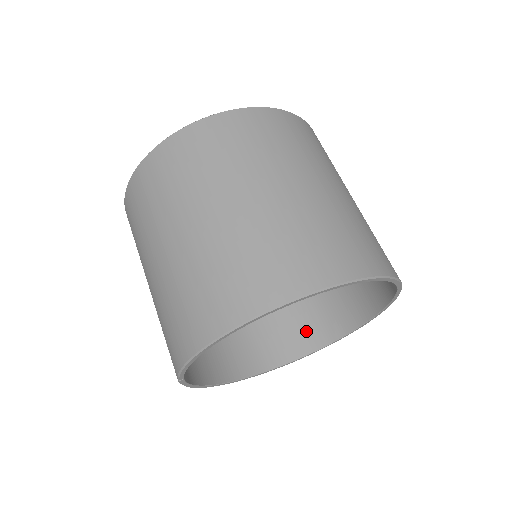
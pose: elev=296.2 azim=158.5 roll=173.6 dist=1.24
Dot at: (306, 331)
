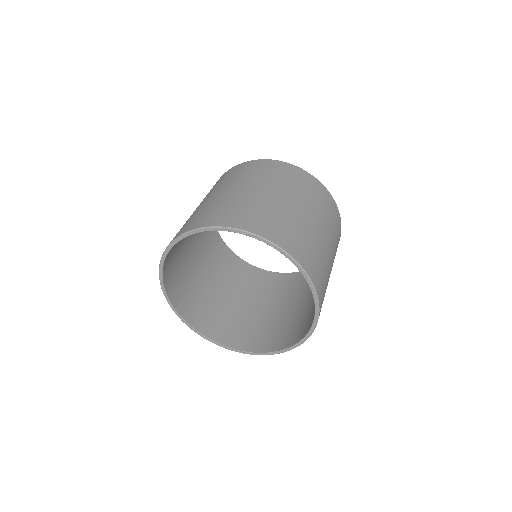
Dot at: (298, 331)
